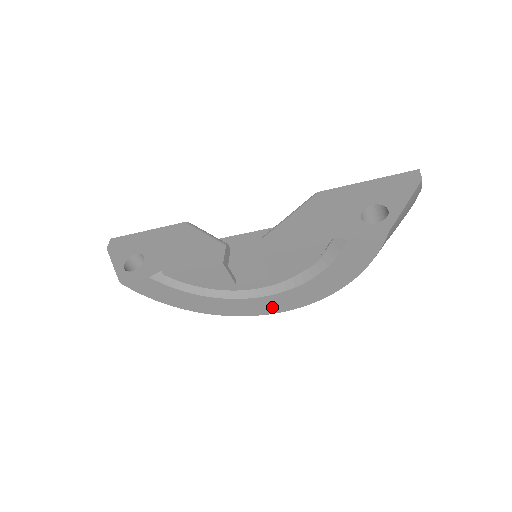
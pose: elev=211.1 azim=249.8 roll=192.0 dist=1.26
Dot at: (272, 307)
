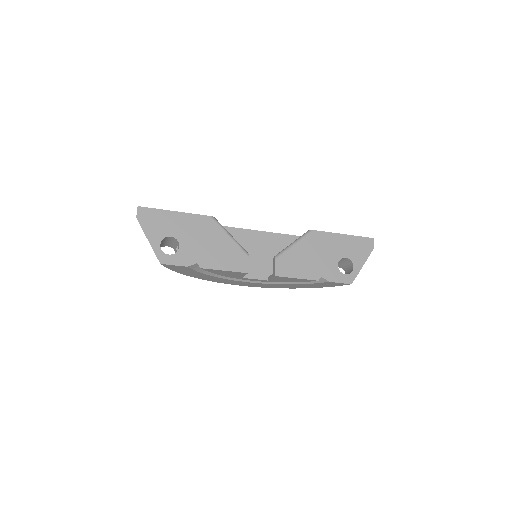
Dot at: (250, 285)
